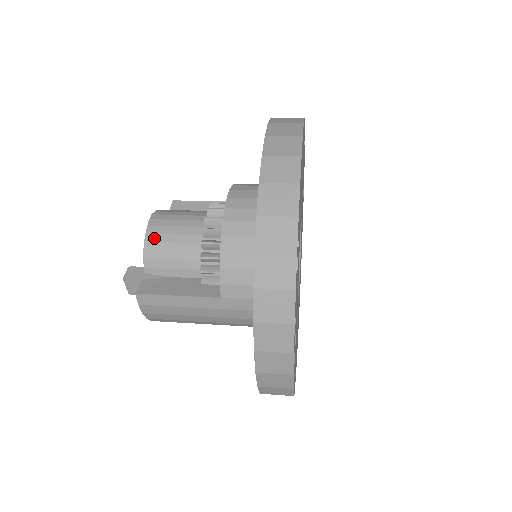
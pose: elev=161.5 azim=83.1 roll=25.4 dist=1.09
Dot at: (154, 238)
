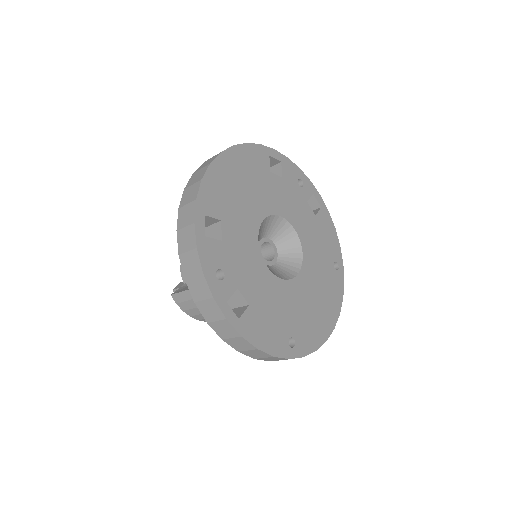
Dot at: occluded
